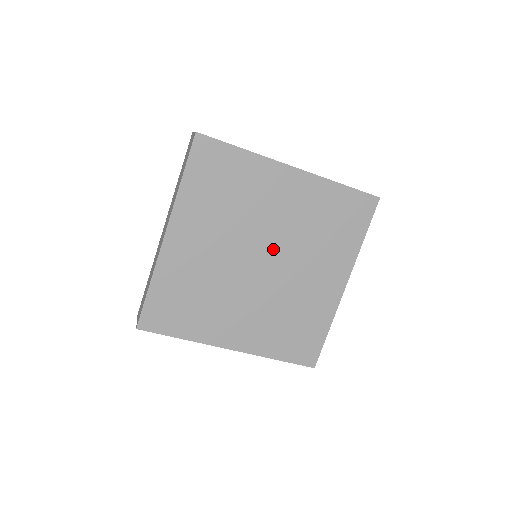
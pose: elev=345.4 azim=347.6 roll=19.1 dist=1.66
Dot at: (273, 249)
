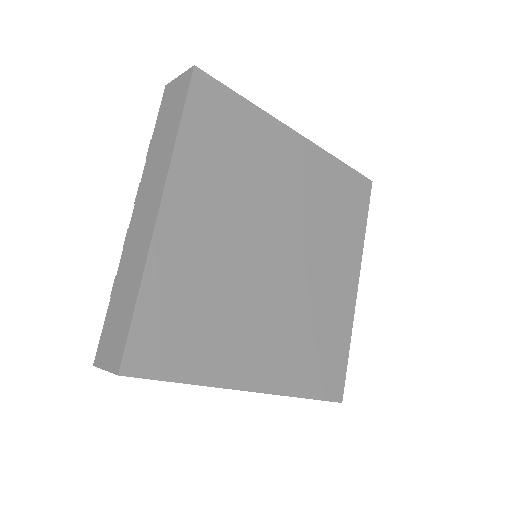
Dot at: (288, 237)
